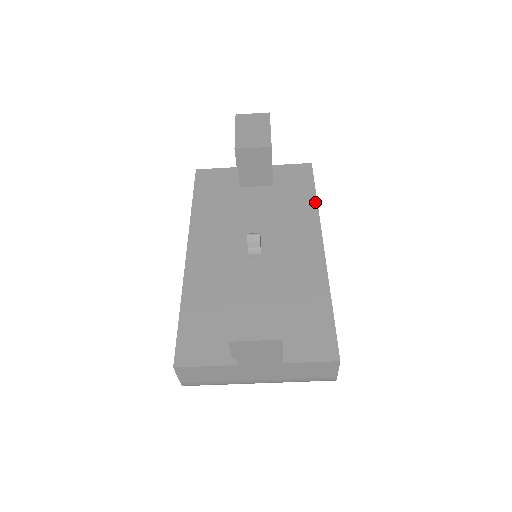
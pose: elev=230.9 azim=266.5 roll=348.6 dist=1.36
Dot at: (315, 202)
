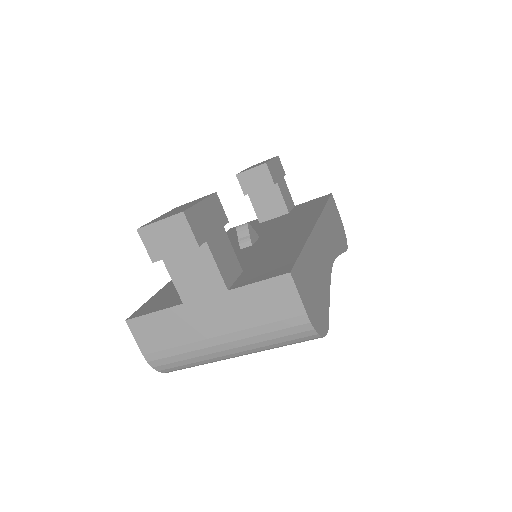
Dot at: (322, 207)
